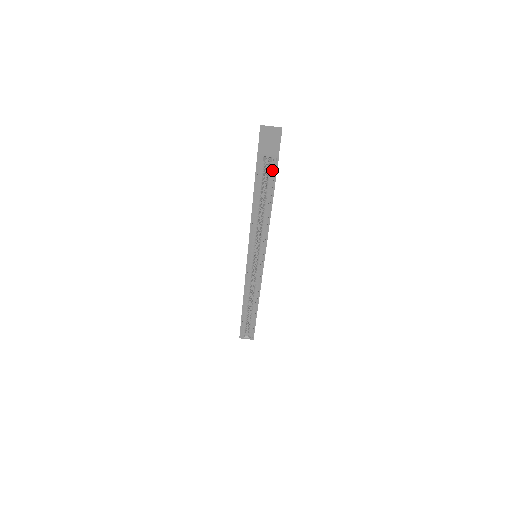
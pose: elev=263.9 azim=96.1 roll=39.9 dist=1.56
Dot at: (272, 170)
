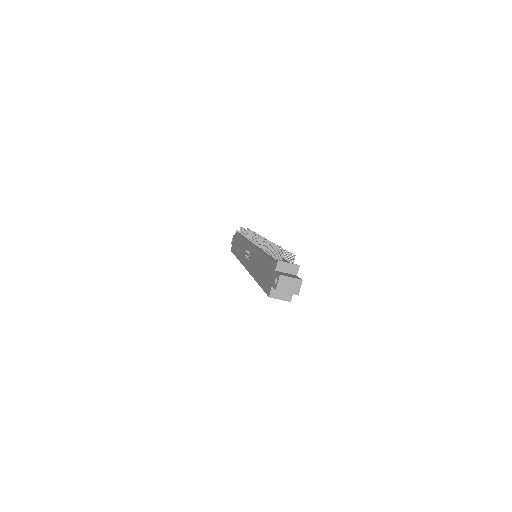
Dot at: occluded
